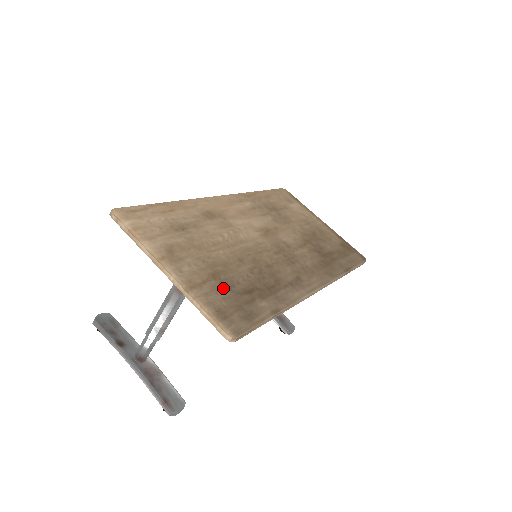
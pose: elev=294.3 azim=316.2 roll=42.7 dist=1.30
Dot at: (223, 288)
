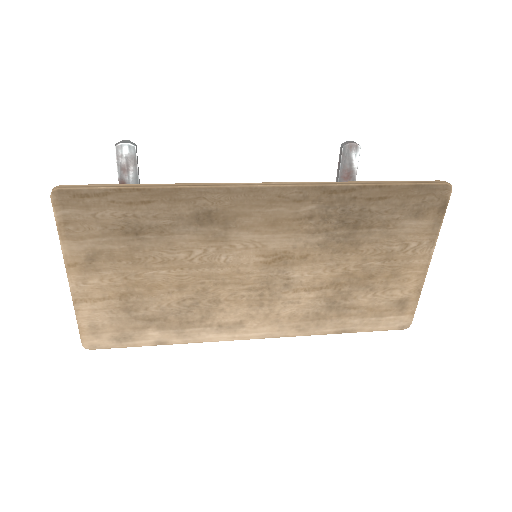
Dot at: (121, 309)
